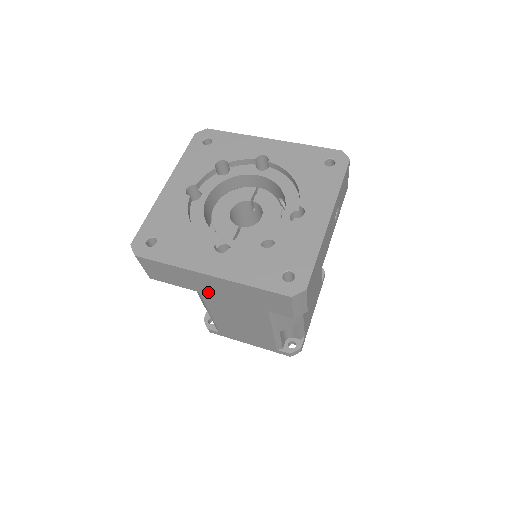
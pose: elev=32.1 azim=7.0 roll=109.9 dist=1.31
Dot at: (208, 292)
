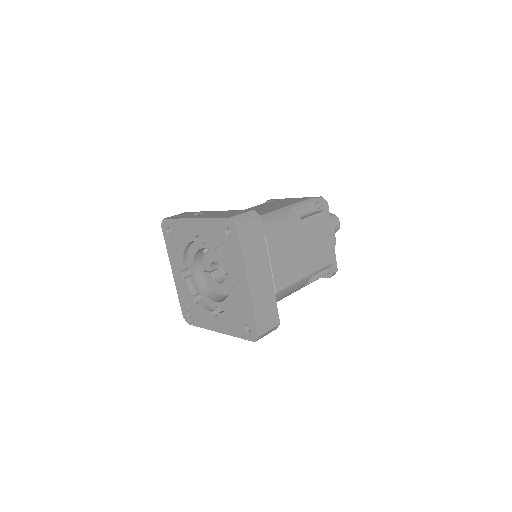
Dot at: occluded
